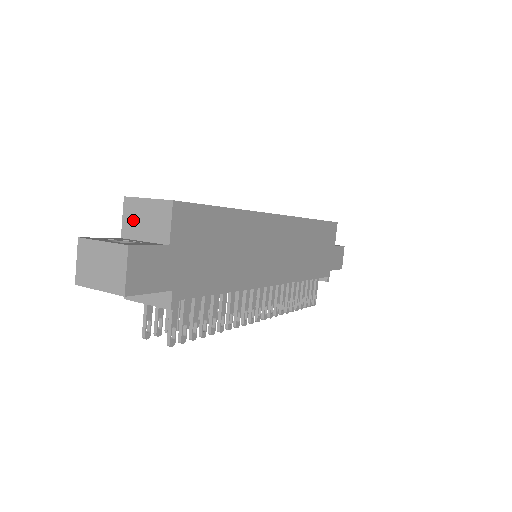
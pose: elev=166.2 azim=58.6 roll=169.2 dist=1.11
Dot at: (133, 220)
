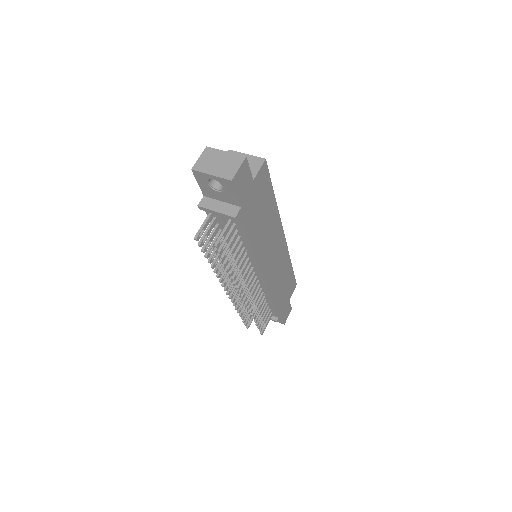
Dot at: occluded
